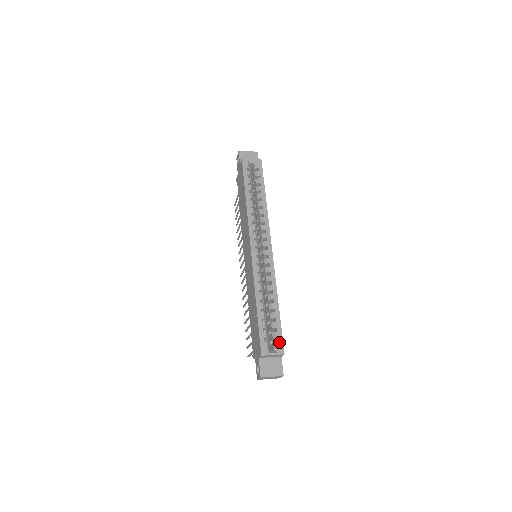
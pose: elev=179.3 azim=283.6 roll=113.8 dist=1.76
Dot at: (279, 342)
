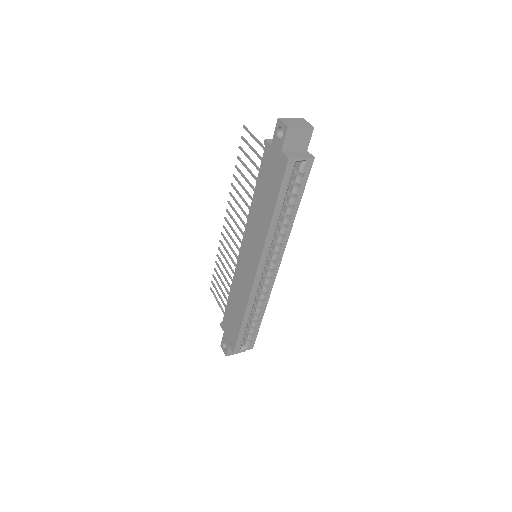
Dot at: (252, 342)
